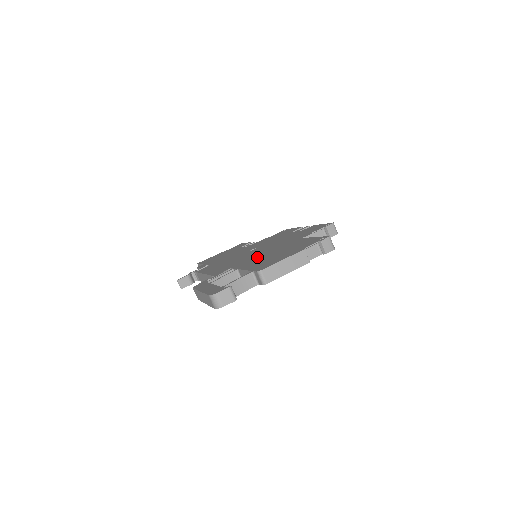
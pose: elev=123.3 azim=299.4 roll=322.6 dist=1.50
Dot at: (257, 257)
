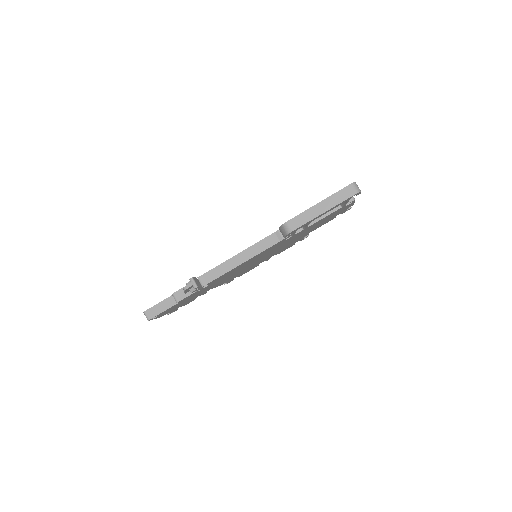
Dot at: occluded
